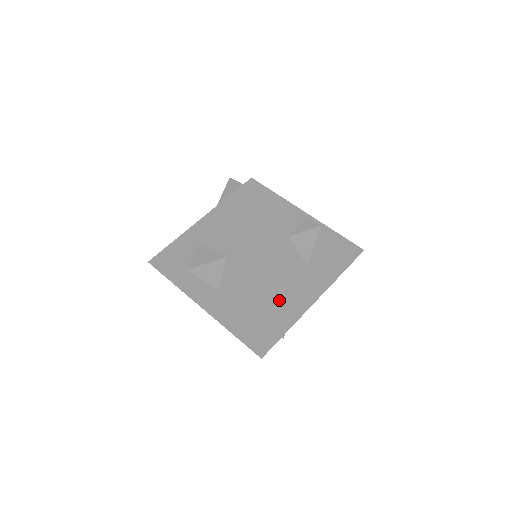
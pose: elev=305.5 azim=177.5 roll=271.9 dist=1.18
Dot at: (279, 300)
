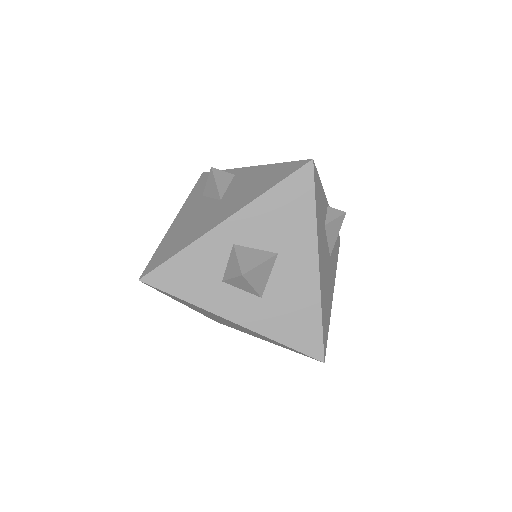
Dot at: (325, 295)
